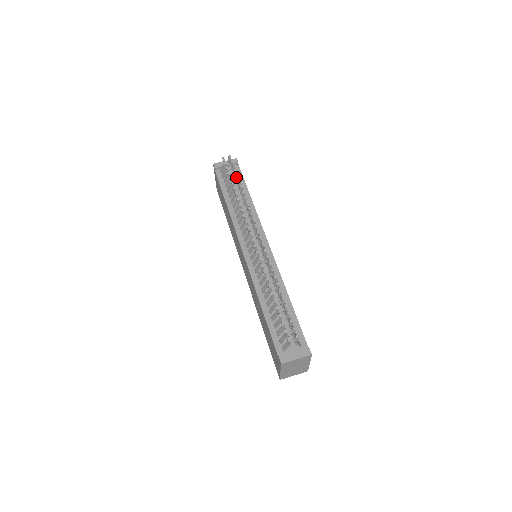
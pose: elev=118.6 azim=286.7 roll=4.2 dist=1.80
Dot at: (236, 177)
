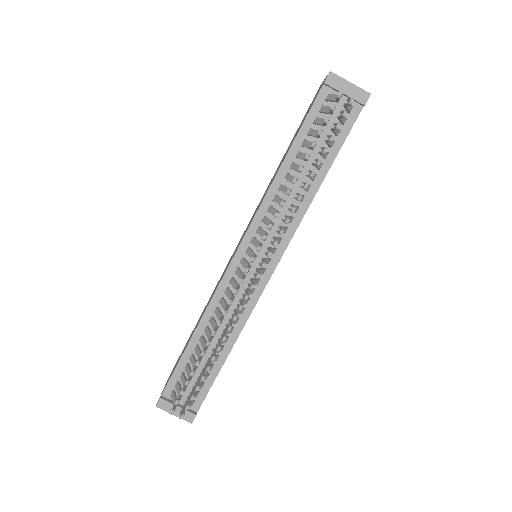
Dot at: (322, 151)
